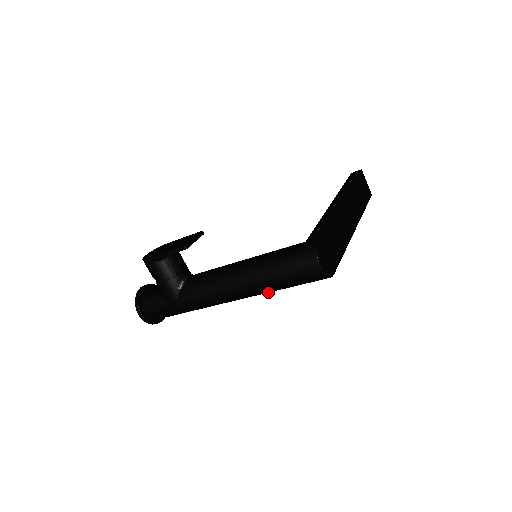
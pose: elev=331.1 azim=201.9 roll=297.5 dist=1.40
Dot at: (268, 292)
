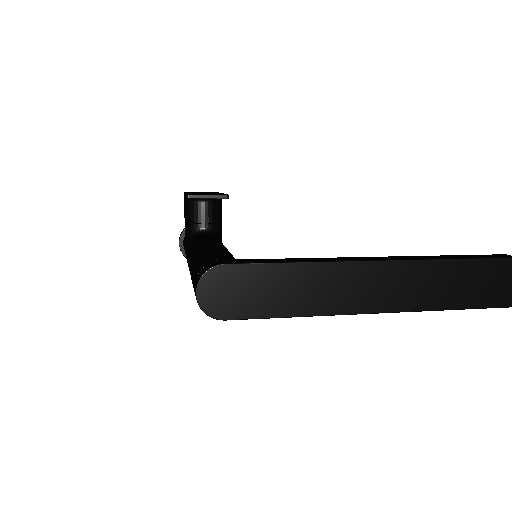
Dot at: occluded
